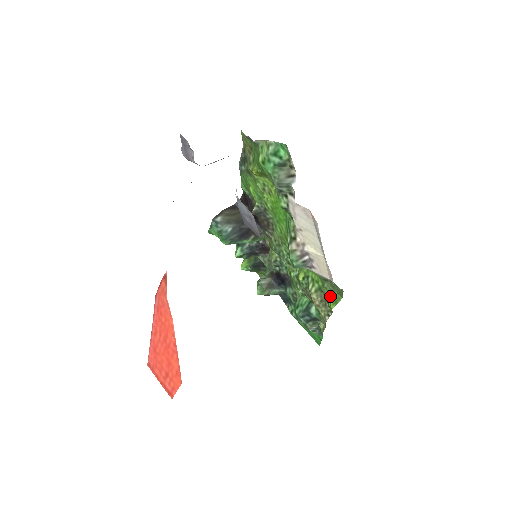
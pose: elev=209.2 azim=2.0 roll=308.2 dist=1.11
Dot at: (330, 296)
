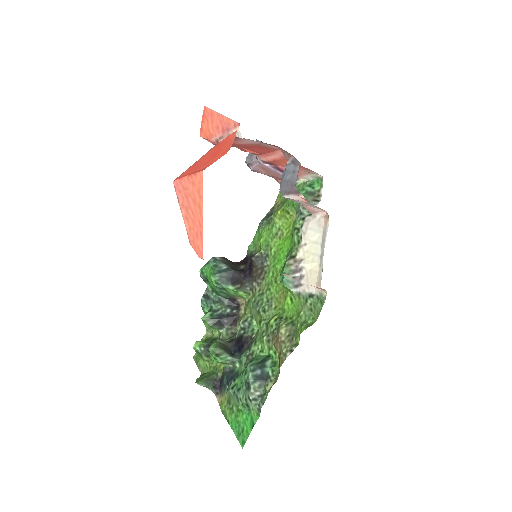
Dot at: (303, 324)
